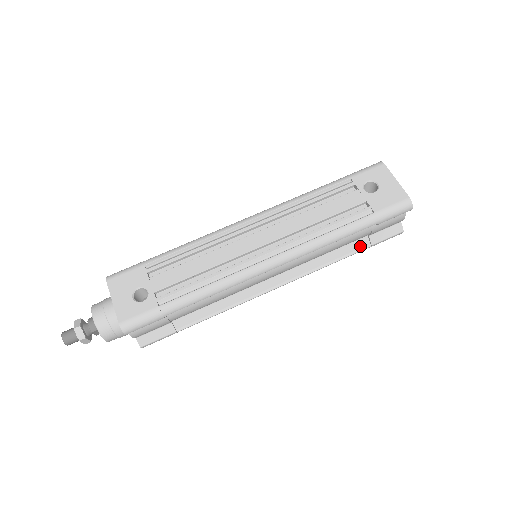
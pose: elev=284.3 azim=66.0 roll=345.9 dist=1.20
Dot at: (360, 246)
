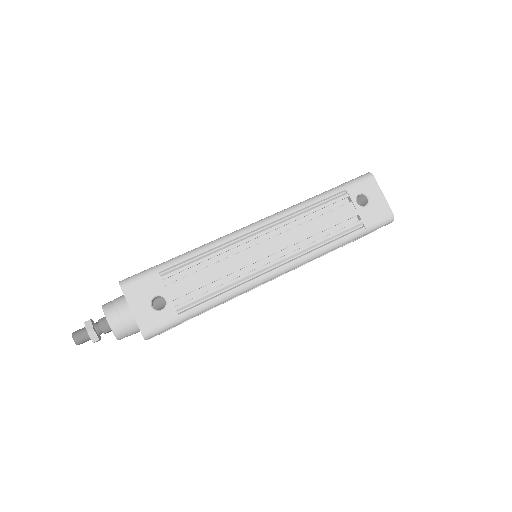
Dot at: occluded
